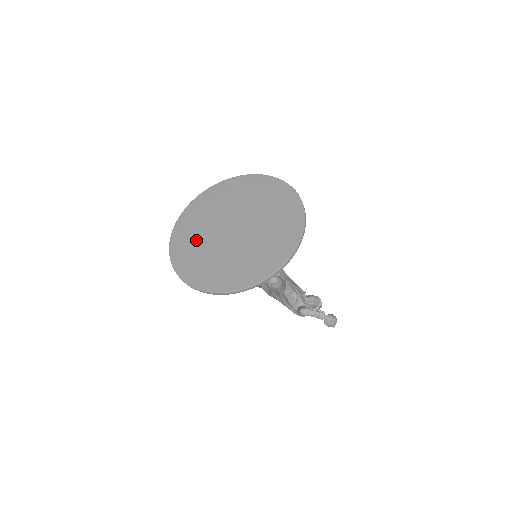
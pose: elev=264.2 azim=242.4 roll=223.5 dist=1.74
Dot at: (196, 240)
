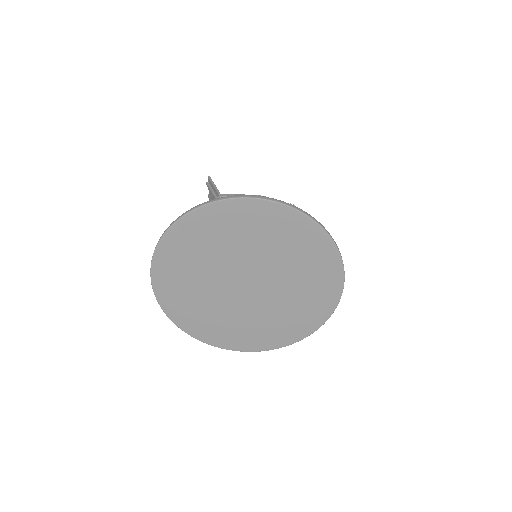
Dot at: (192, 276)
